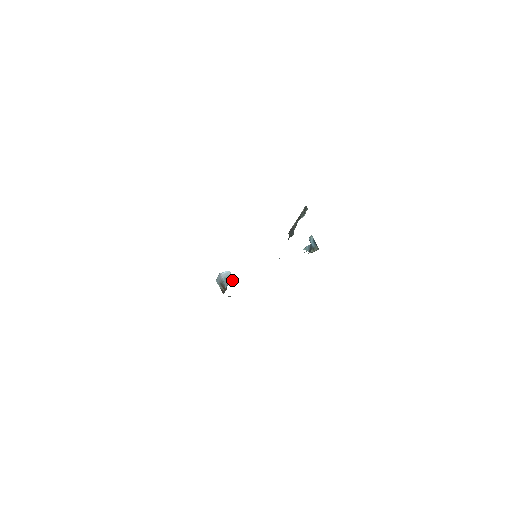
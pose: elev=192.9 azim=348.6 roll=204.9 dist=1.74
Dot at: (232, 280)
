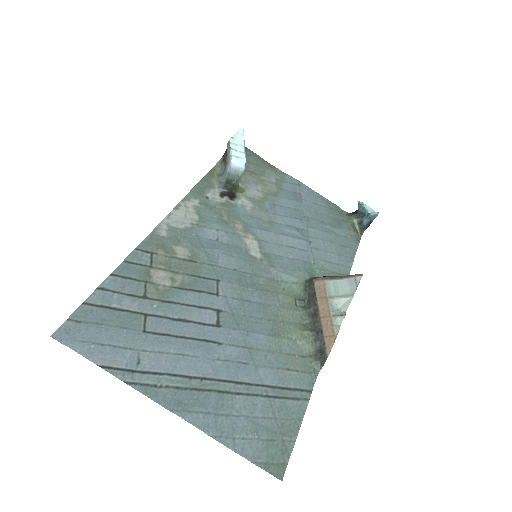
Dot at: (235, 182)
